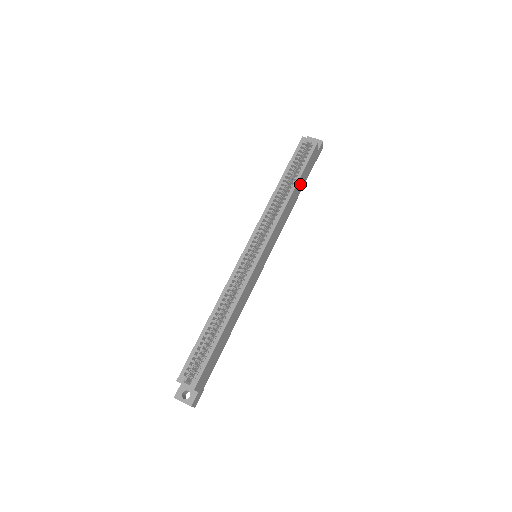
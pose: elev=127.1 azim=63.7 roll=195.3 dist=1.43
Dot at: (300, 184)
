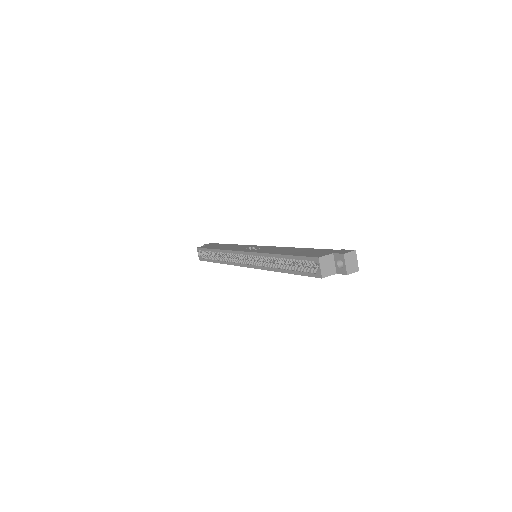
Dot at: occluded
